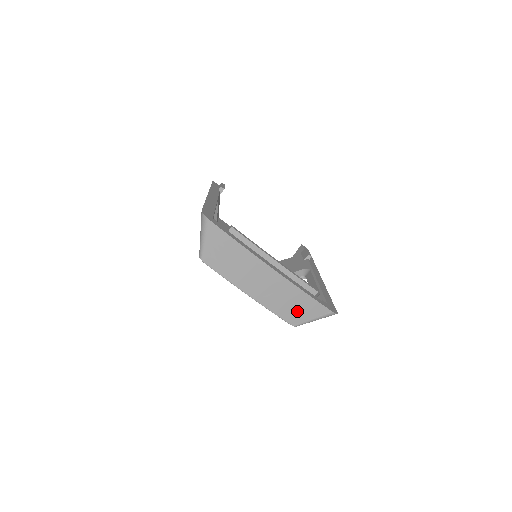
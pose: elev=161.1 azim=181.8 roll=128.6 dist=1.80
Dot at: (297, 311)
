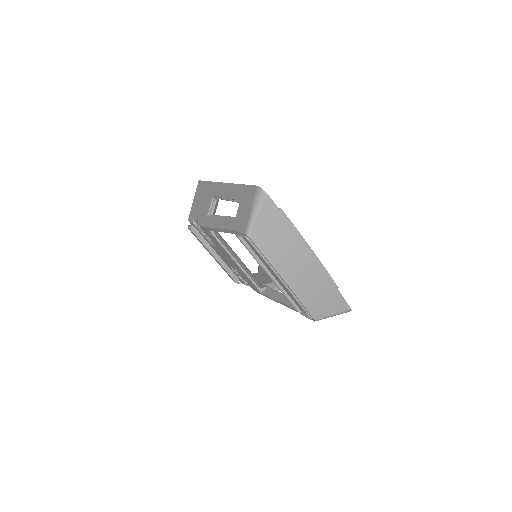
Dot at: (322, 304)
